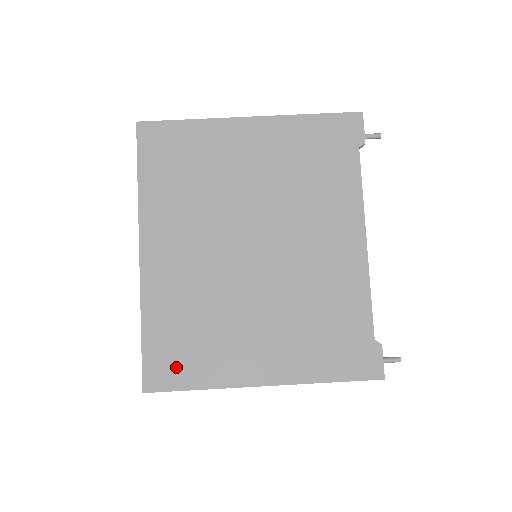
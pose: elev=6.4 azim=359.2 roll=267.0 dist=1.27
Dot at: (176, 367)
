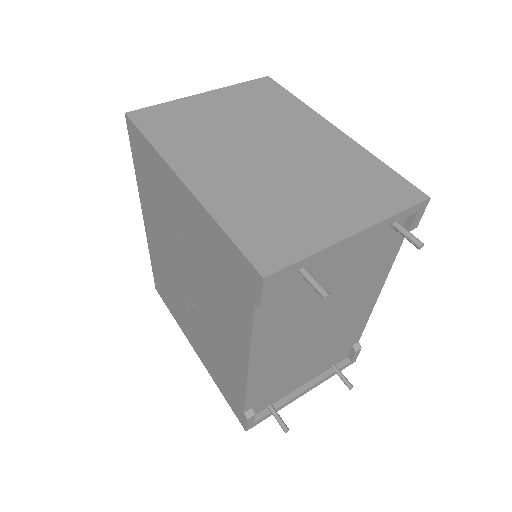
Dot at: (164, 295)
